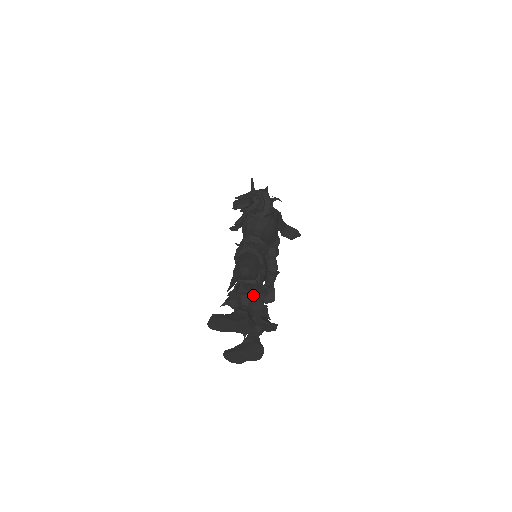
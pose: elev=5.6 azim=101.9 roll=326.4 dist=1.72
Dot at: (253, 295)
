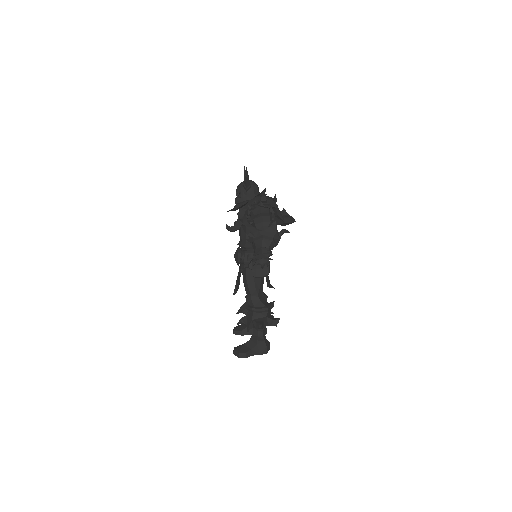
Dot at: occluded
